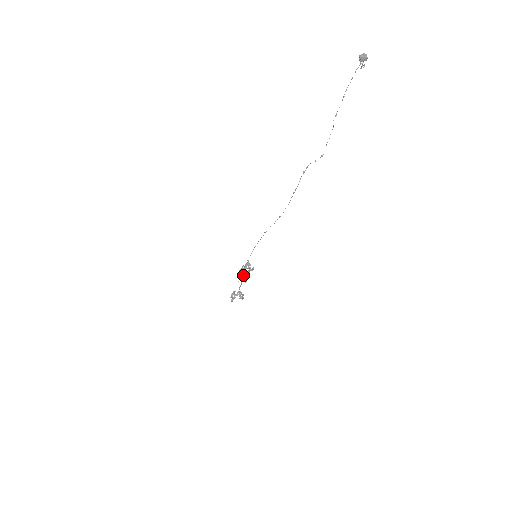
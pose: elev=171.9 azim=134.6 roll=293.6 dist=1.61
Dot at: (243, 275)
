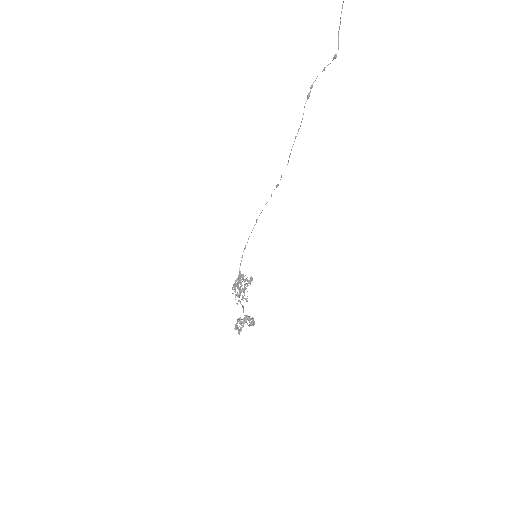
Dot at: occluded
